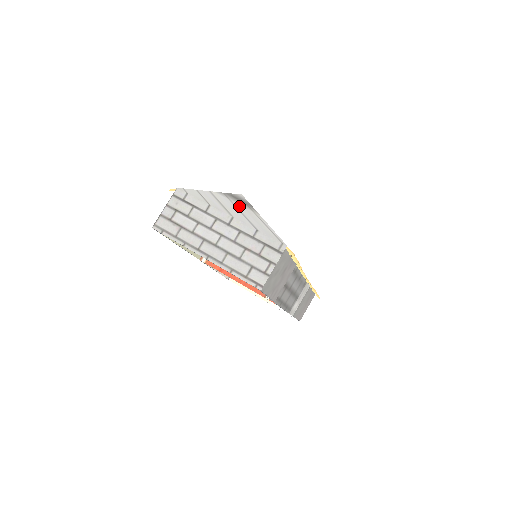
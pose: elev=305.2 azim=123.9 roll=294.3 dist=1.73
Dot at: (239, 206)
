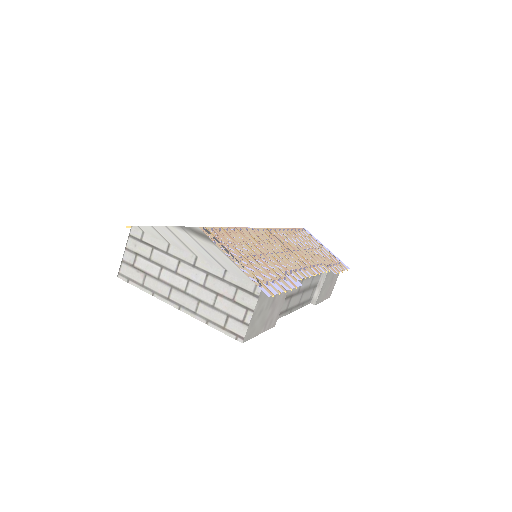
Dot at: (201, 242)
